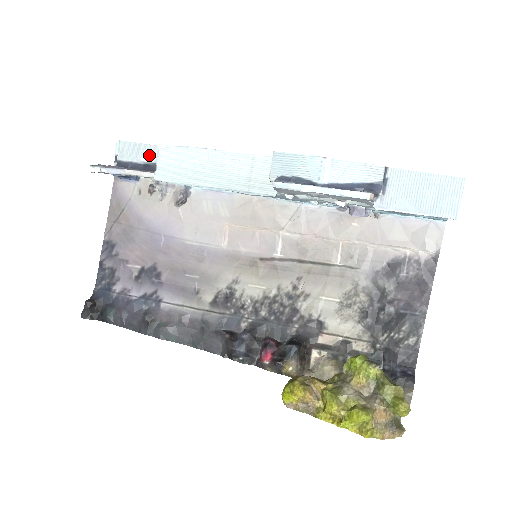
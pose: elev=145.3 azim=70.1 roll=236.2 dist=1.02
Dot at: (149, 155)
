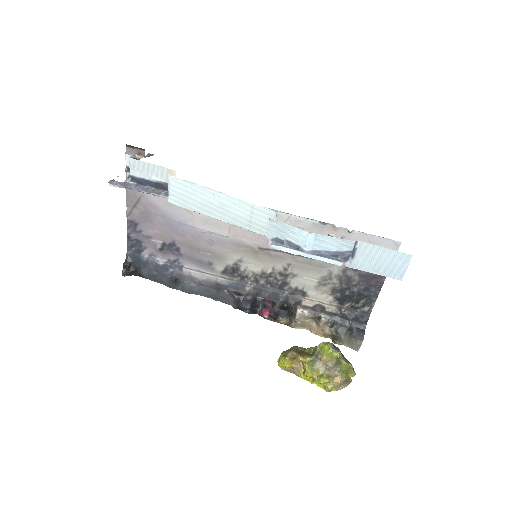
Dot at: (159, 175)
